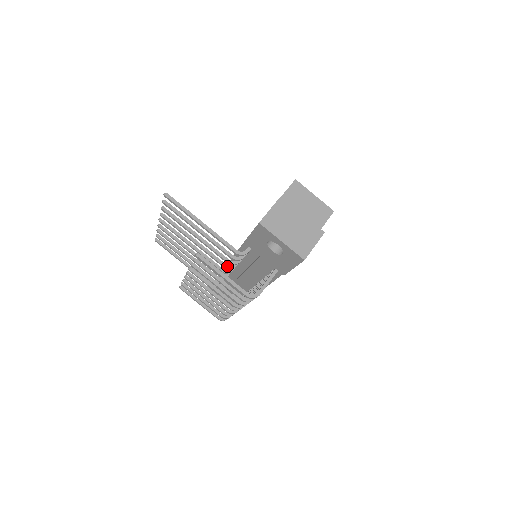
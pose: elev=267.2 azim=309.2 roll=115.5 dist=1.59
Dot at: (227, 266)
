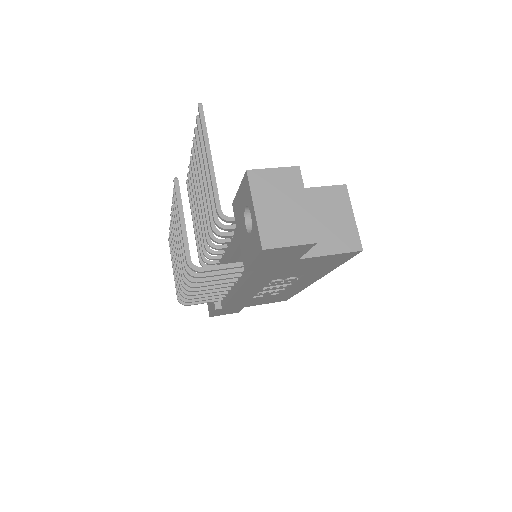
Dot at: (212, 234)
